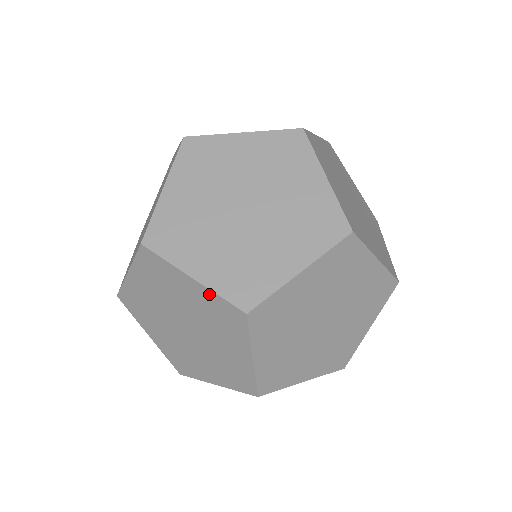
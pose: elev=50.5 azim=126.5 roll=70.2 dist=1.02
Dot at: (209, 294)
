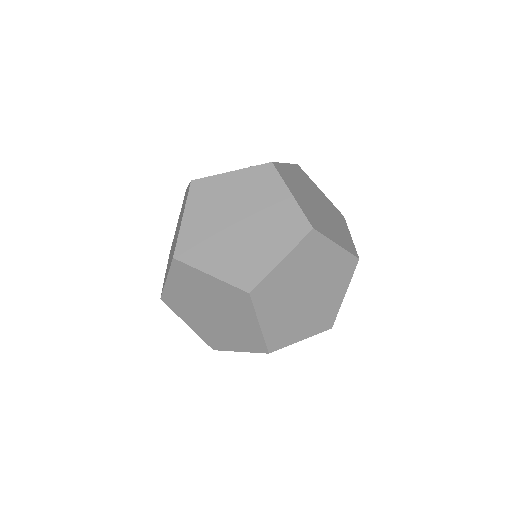
Dot at: (223, 284)
